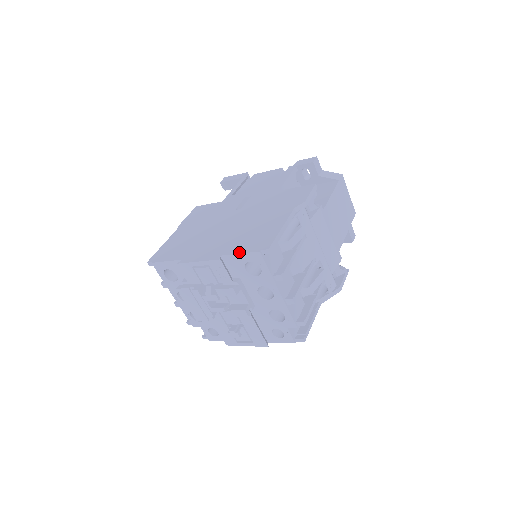
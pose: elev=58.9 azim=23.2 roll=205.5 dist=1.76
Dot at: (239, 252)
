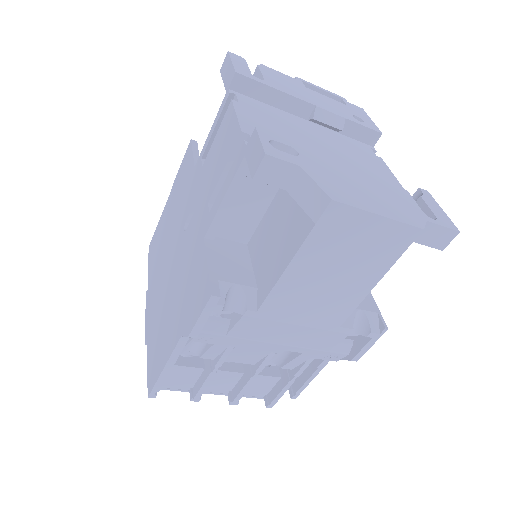
Dot at: (147, 358)
